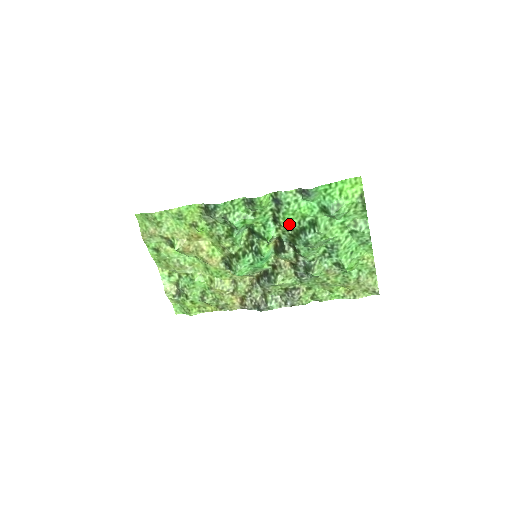
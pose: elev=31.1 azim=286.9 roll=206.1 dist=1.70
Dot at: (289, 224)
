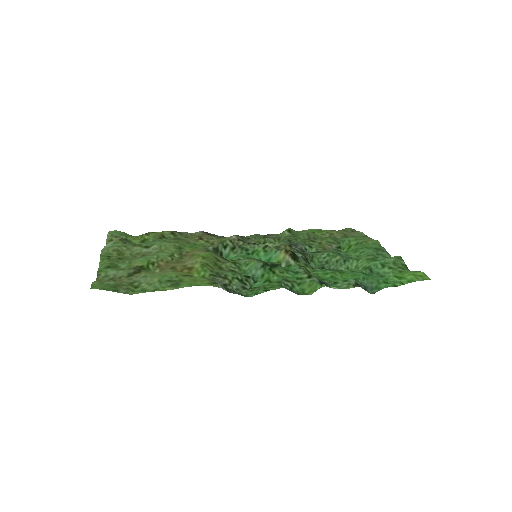
Dot at: (319, 272)
